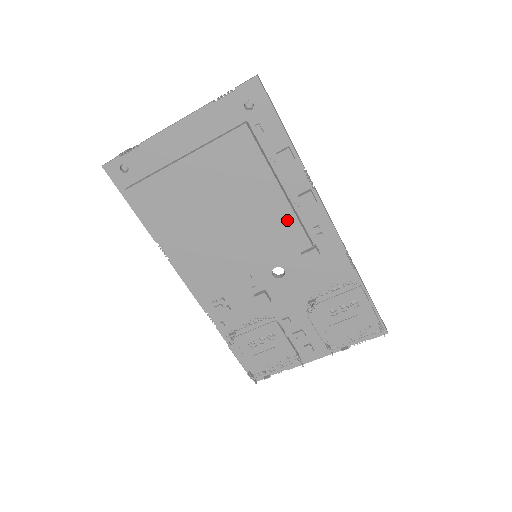
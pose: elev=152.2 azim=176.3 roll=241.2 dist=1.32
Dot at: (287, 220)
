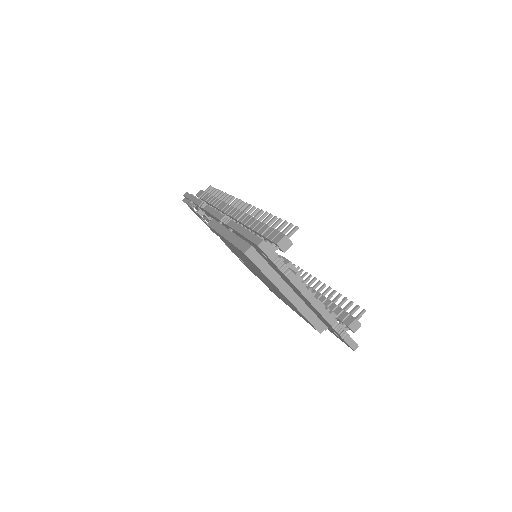
Dot at: (279, 297)
